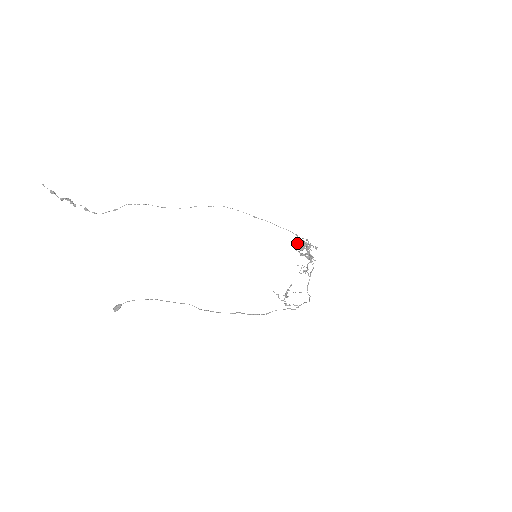
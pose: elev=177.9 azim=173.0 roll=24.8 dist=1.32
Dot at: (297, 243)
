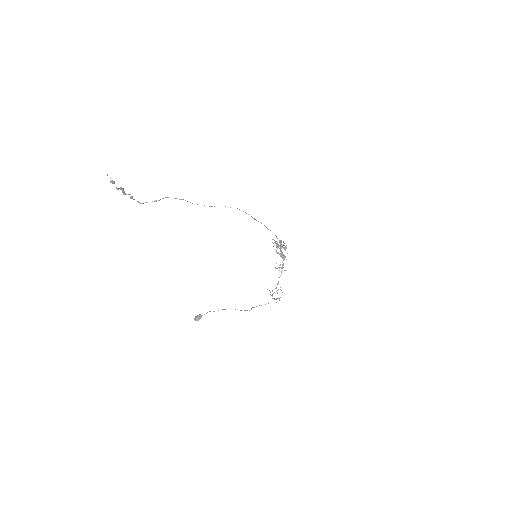
Dot at: (276, 243)
